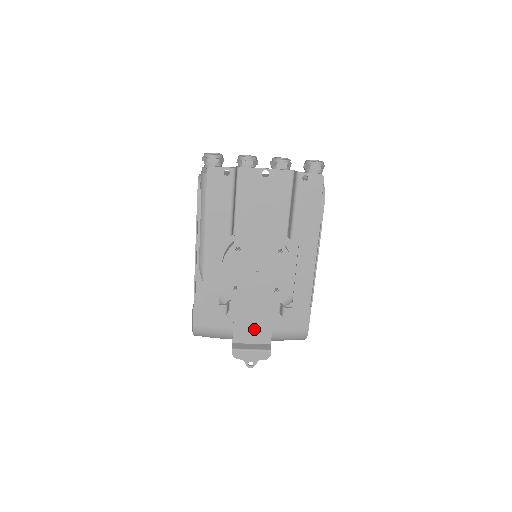
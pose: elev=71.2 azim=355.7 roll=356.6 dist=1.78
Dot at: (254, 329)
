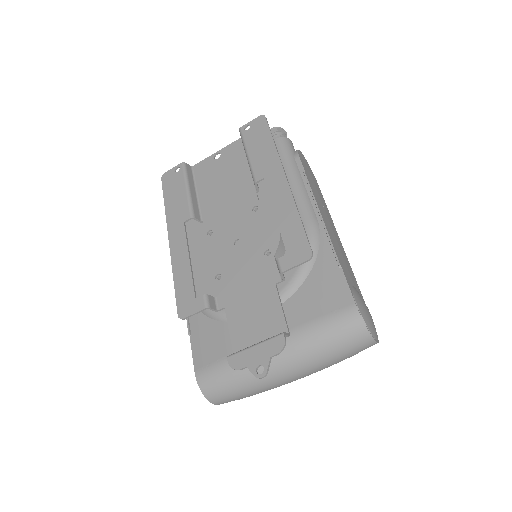
Dot at: (257, 321)
